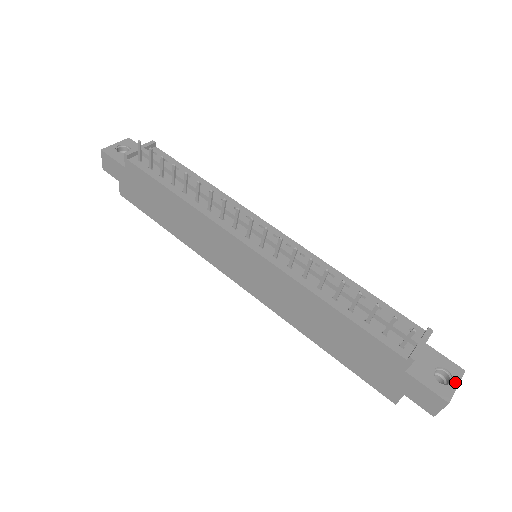
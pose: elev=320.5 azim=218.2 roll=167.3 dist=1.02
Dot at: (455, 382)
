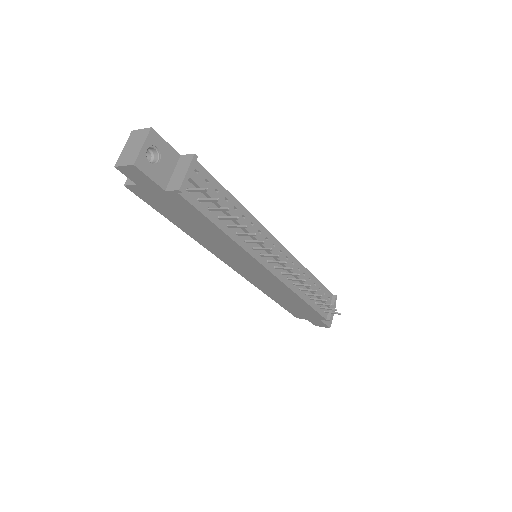
Dot at: (333, 314)
